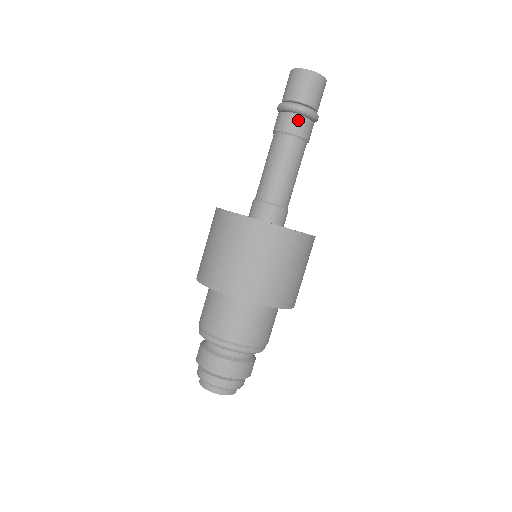
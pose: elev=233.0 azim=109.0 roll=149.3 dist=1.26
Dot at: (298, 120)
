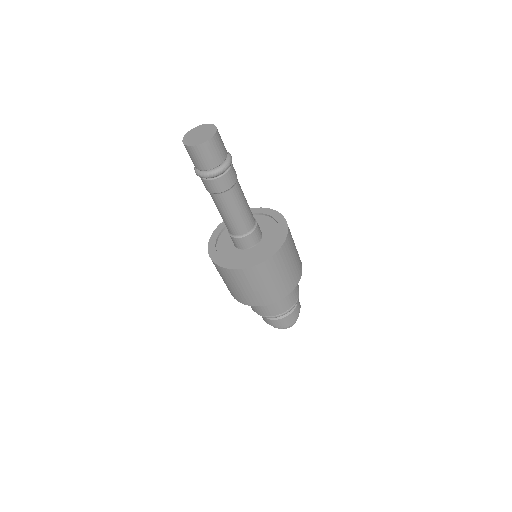
Dot at: (216, 182)
